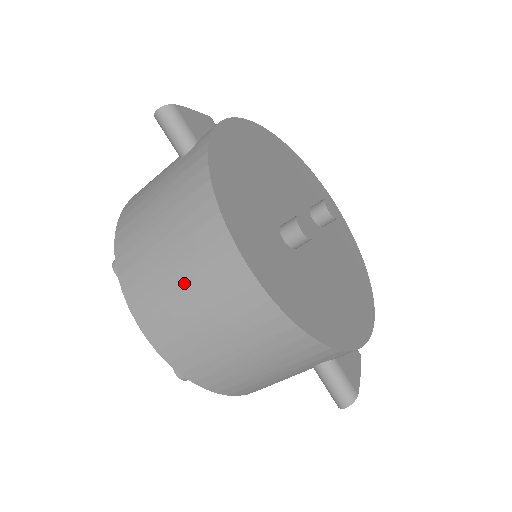
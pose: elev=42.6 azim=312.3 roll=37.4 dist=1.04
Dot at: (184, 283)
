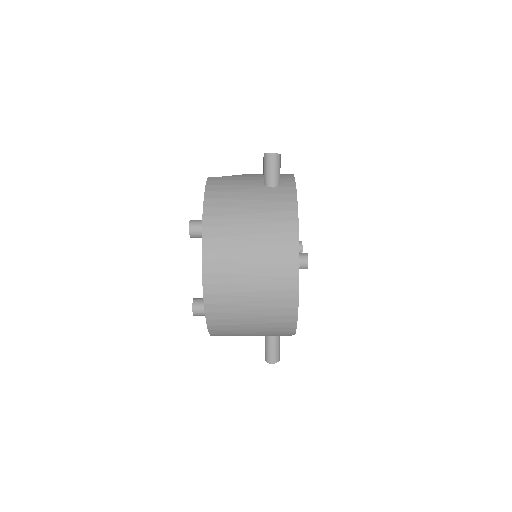
Dot at: (254, 267)
